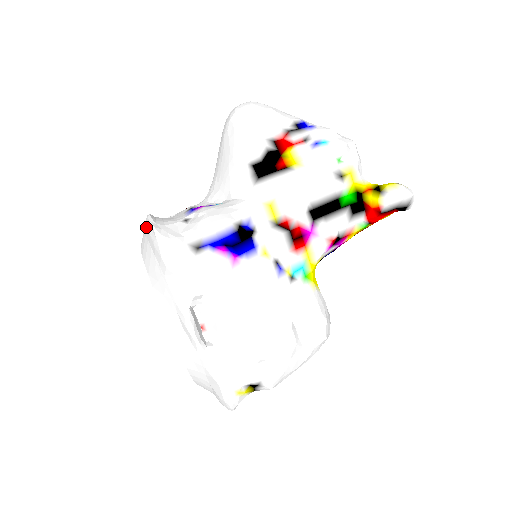
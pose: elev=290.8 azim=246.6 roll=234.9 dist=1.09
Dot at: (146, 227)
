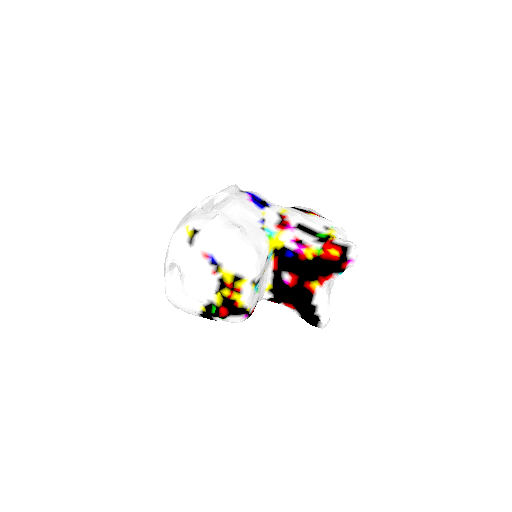
Dot at: occluded
